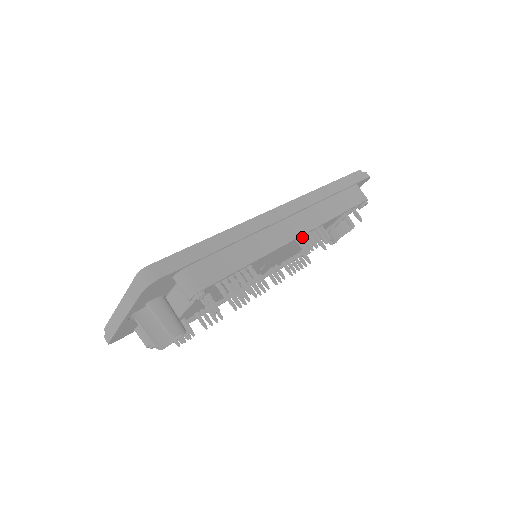
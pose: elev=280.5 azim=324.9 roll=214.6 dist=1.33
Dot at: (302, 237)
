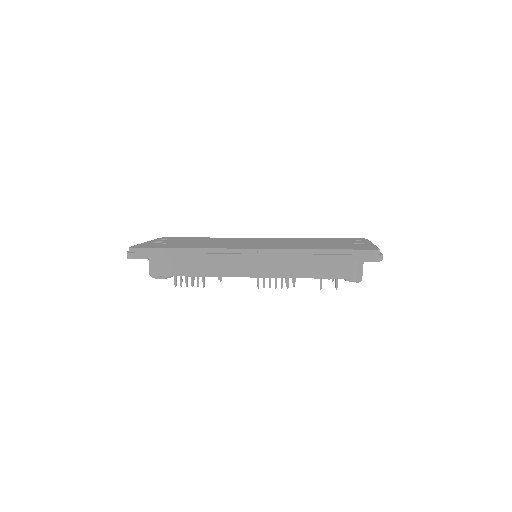
Dot at: occluded
